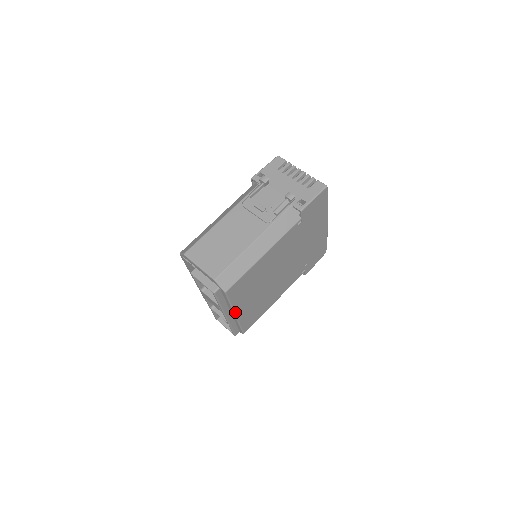
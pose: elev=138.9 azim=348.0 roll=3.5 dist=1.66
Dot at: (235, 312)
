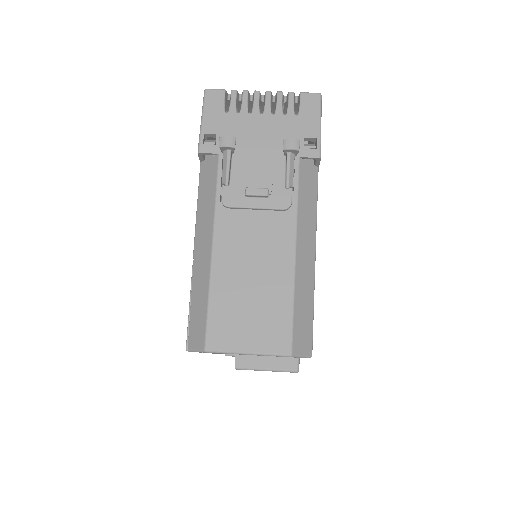
Dot at: occluded
